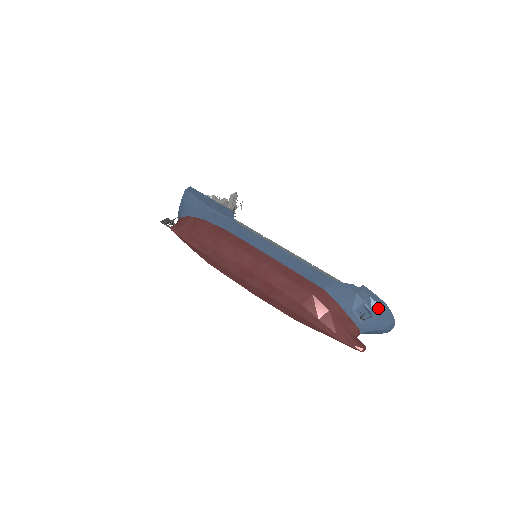
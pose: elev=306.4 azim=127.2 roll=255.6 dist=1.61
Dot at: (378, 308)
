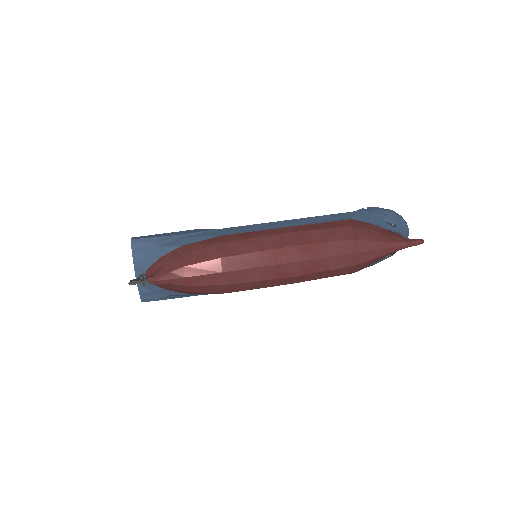
Dot at: (393, 215)
